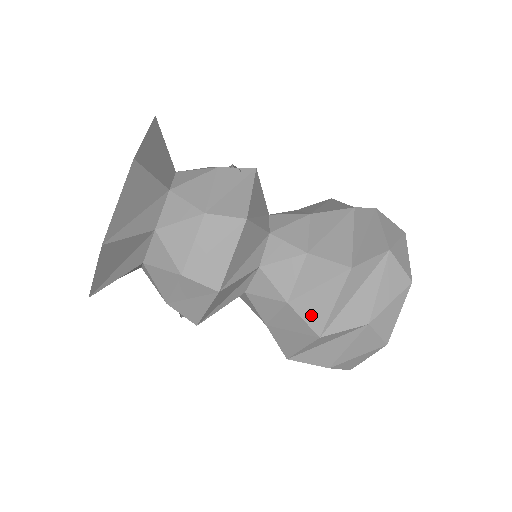
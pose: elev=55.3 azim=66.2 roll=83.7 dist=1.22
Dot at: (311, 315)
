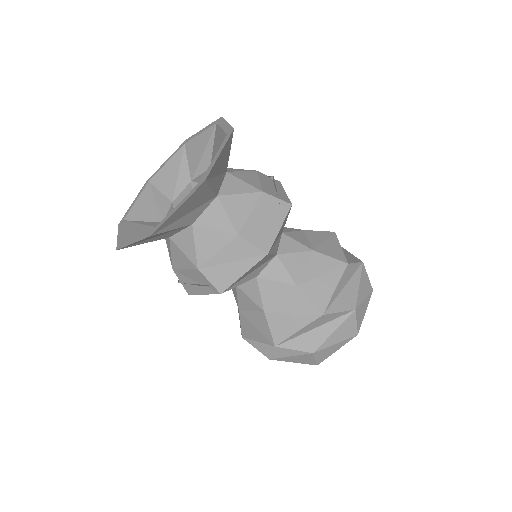
Dot at: (277, 329)
